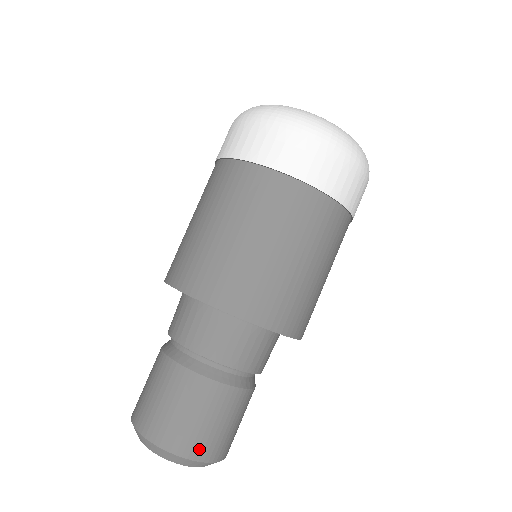
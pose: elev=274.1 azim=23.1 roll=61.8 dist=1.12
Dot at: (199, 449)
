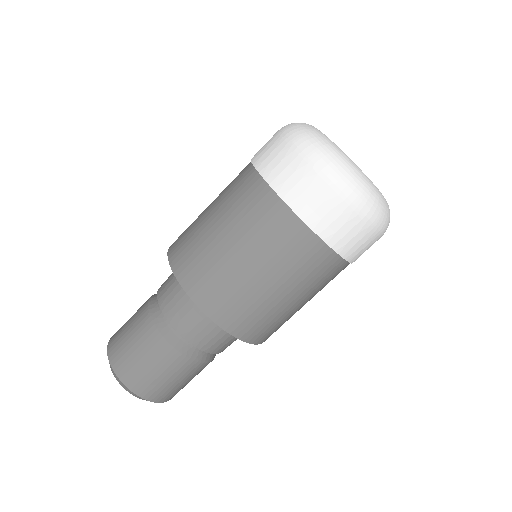
Dot at: (130, 378)
